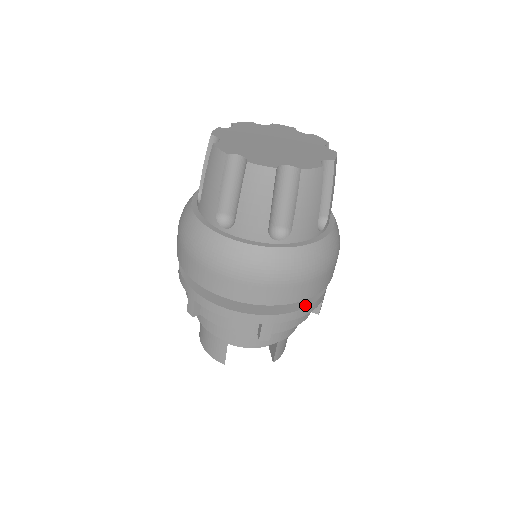
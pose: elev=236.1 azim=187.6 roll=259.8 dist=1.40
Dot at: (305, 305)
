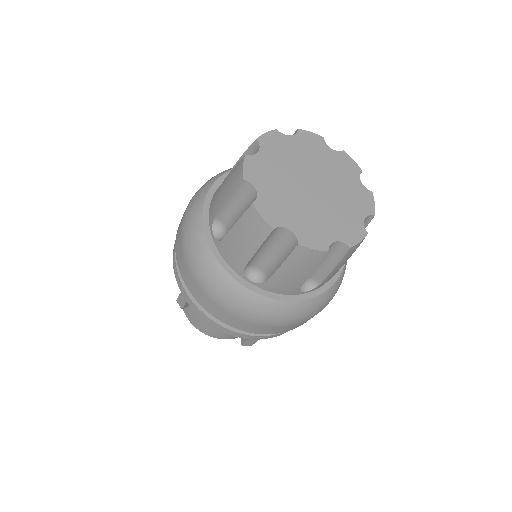
Dot at: occluded
